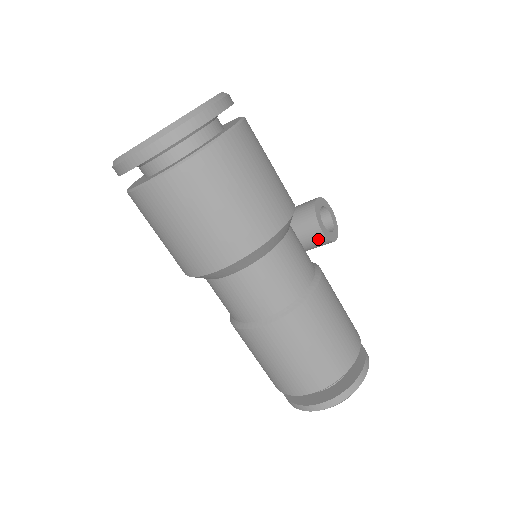
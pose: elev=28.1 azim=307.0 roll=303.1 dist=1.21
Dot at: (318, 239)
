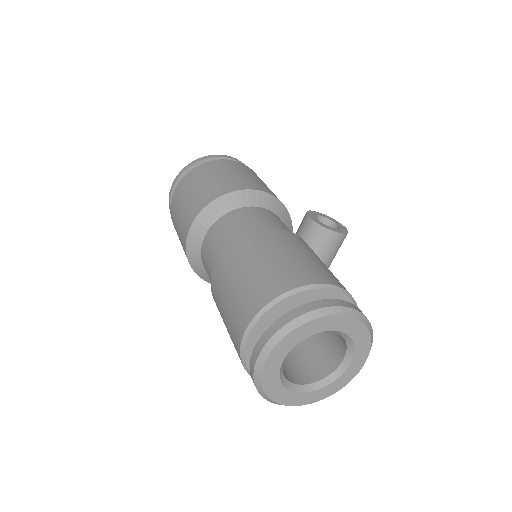
Dot at: (309, 228)
